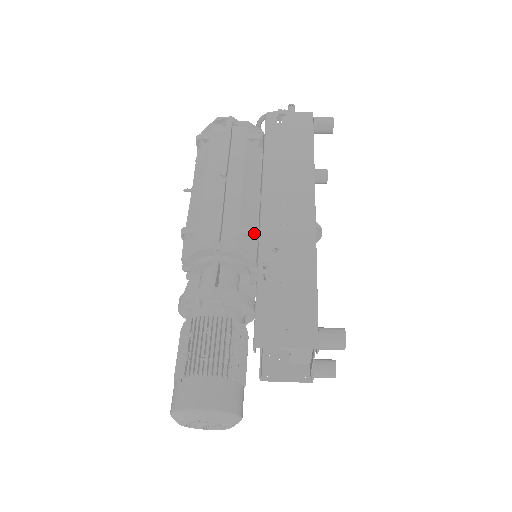
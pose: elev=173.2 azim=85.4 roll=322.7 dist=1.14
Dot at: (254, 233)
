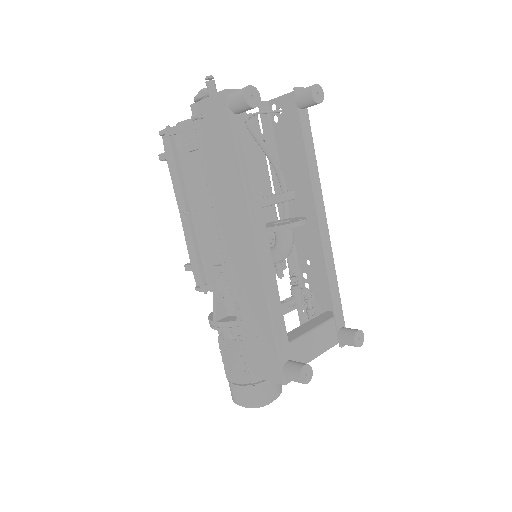
Dot at: occluded
